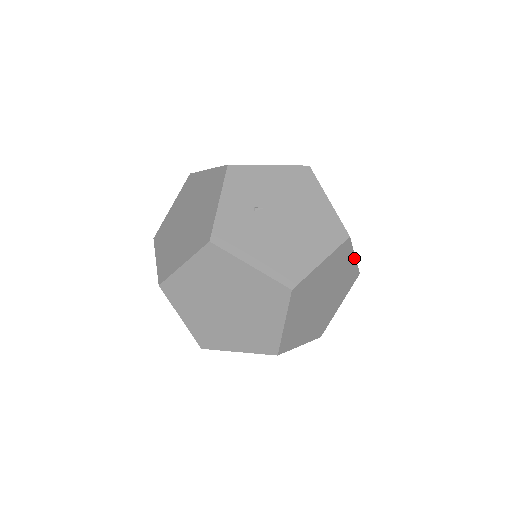
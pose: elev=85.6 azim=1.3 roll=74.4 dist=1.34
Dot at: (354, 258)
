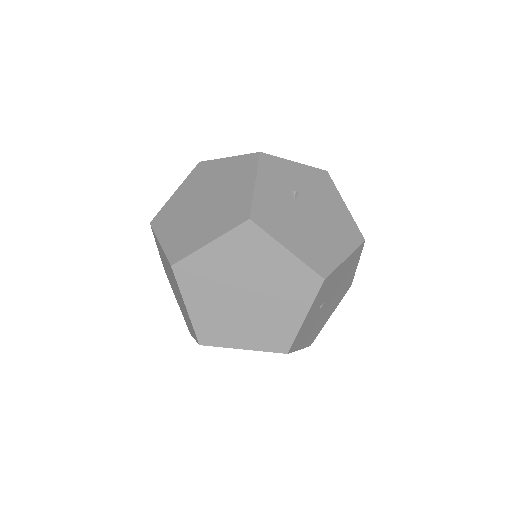
Dot at: occluded
